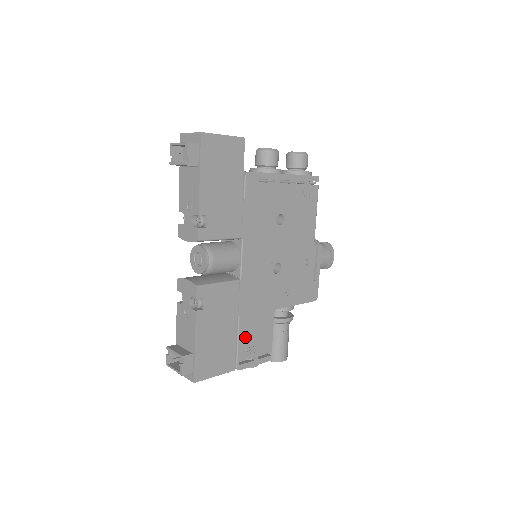
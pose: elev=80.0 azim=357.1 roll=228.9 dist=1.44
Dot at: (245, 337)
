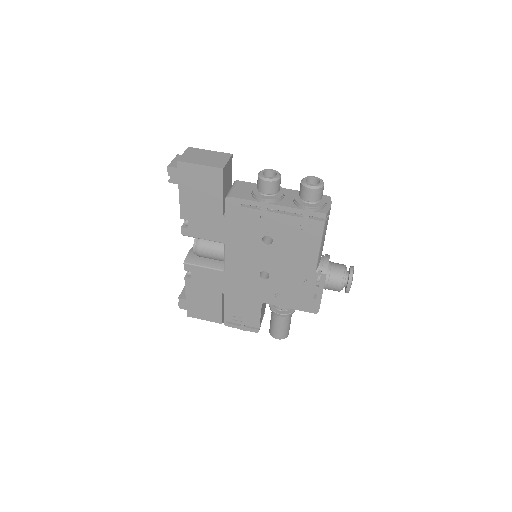
Dot at: (231, 309)
